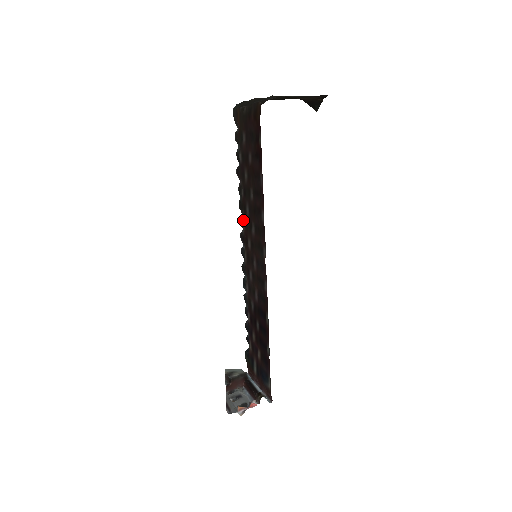
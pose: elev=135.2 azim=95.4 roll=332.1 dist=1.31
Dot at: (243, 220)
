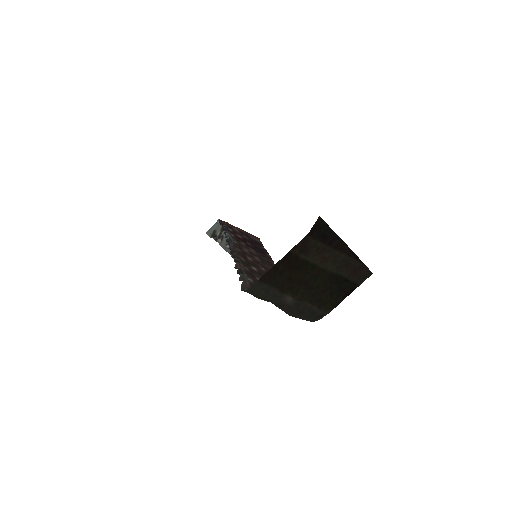
Dot at: occluded
